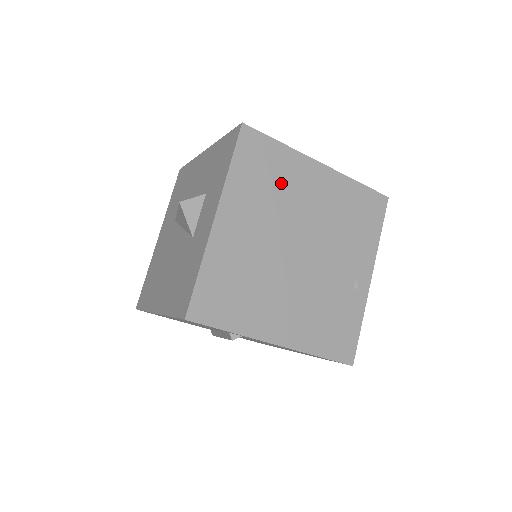
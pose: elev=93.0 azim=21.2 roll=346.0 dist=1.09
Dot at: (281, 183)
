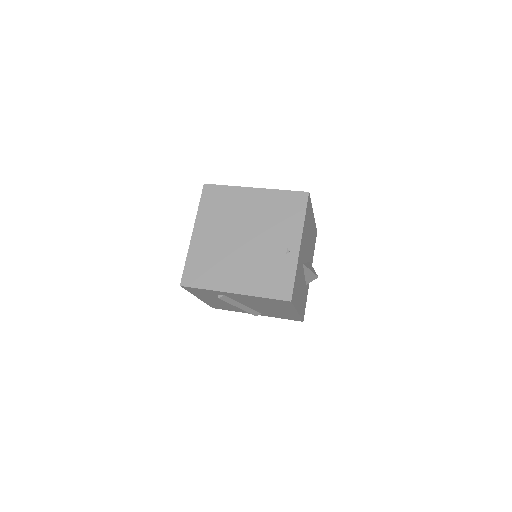
Dot at: (229, 206)
